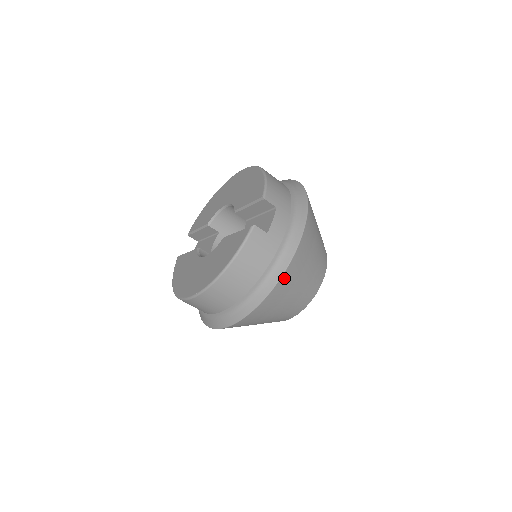
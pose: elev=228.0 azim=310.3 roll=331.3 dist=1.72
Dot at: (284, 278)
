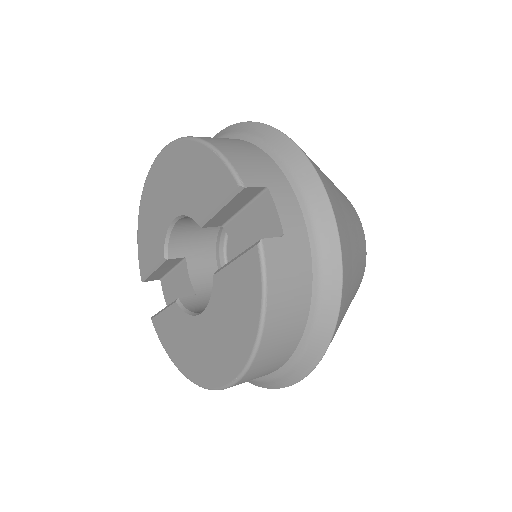
Dot at: (344, 280)
